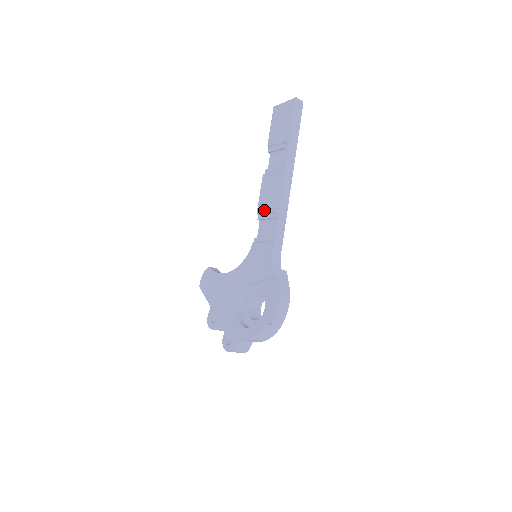
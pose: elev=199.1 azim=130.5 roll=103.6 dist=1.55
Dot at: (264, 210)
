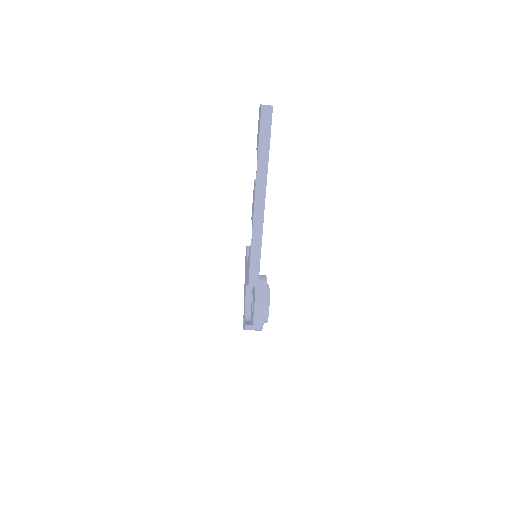
Dot at: occluded
